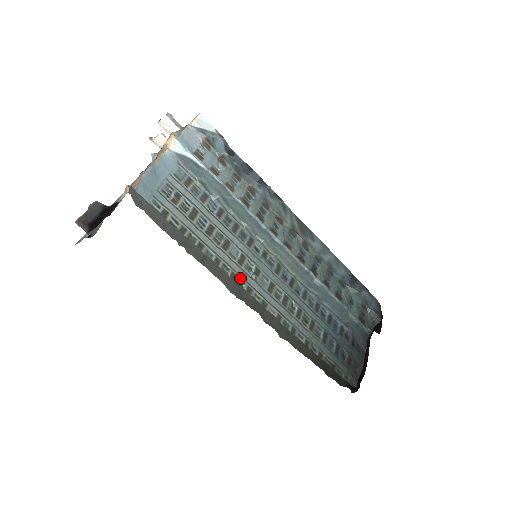
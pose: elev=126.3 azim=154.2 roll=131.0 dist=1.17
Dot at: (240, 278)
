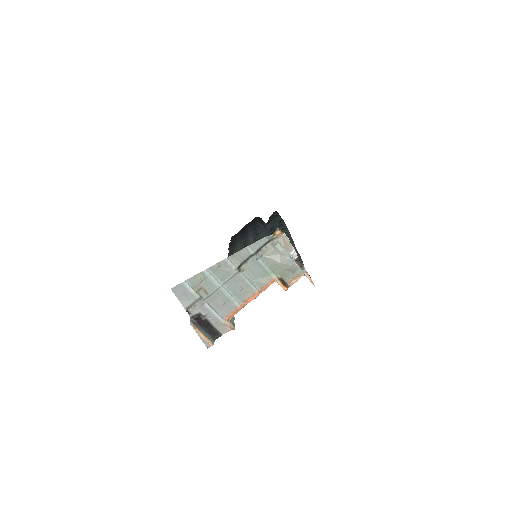
Dot at: occluded
